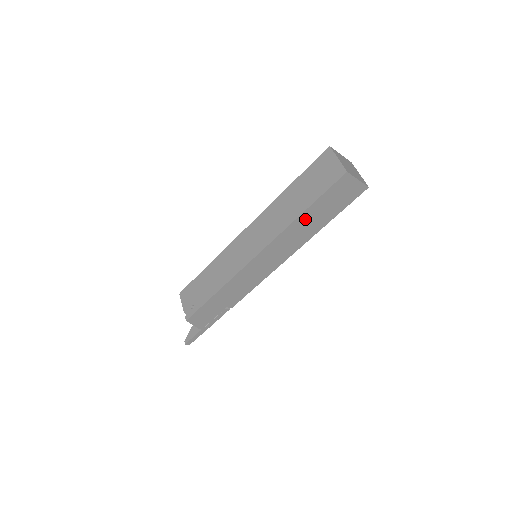
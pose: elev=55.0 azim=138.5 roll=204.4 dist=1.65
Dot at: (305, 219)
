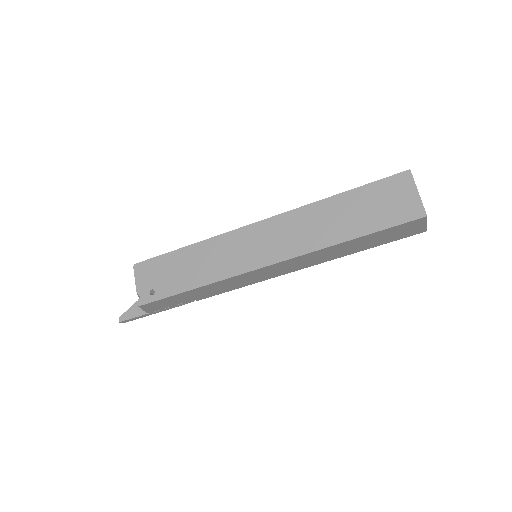
Dot at: (346, 245)
